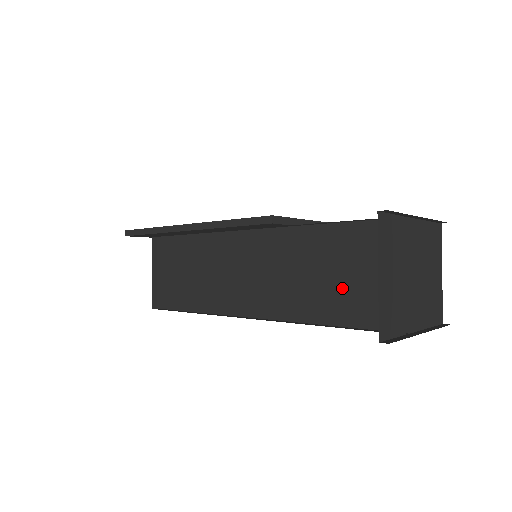
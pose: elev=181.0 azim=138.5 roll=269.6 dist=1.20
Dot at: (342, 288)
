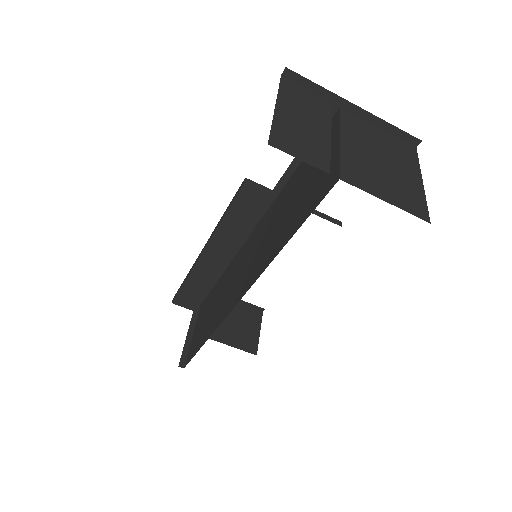
Dot at: (298, 203)
